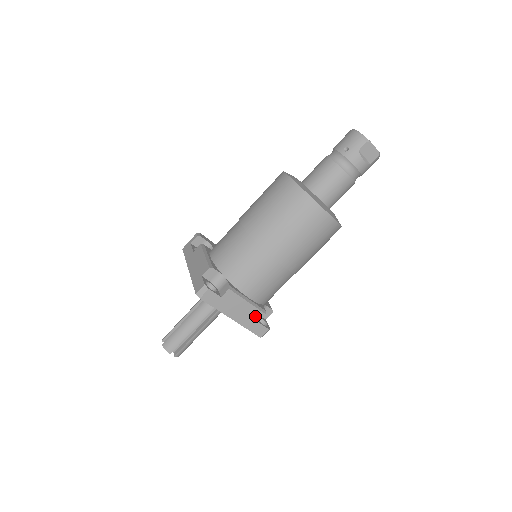
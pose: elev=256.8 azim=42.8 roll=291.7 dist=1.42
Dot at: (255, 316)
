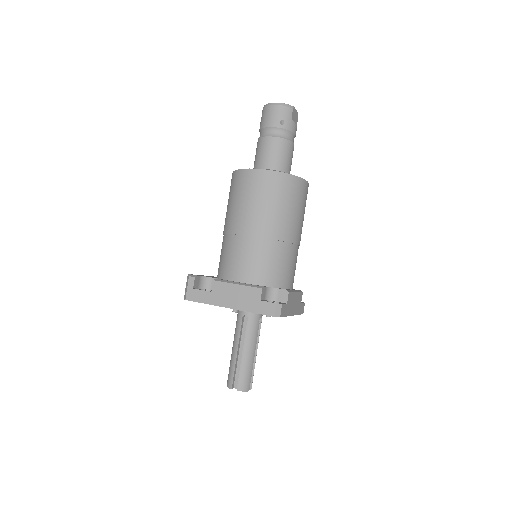
Dot at: (299, 300)
